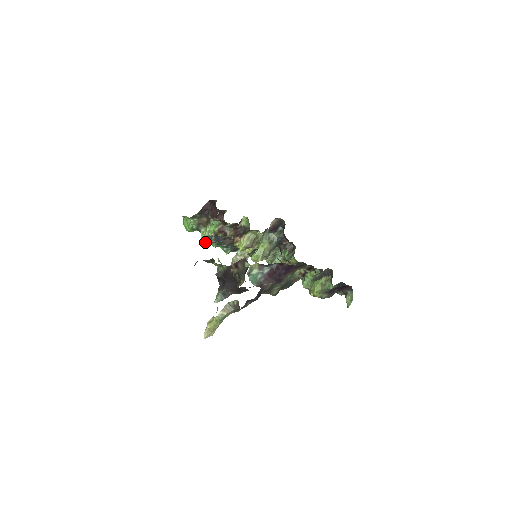
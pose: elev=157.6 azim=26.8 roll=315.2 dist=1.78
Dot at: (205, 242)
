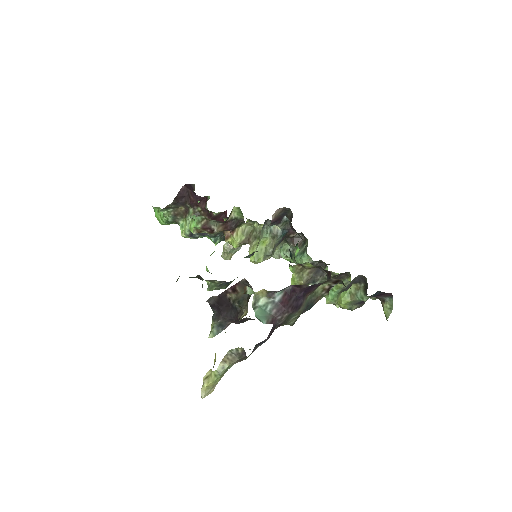
Dot at: (186, 237)
